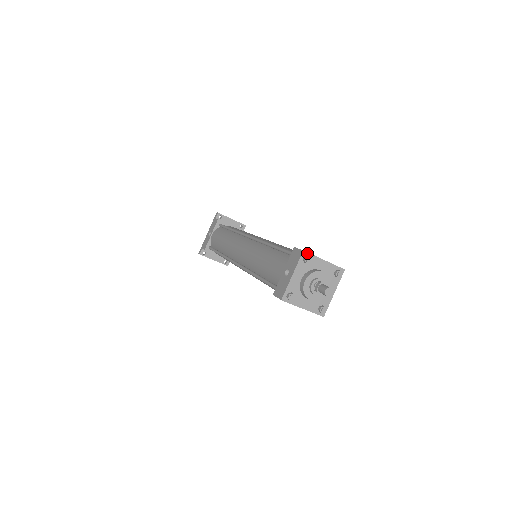
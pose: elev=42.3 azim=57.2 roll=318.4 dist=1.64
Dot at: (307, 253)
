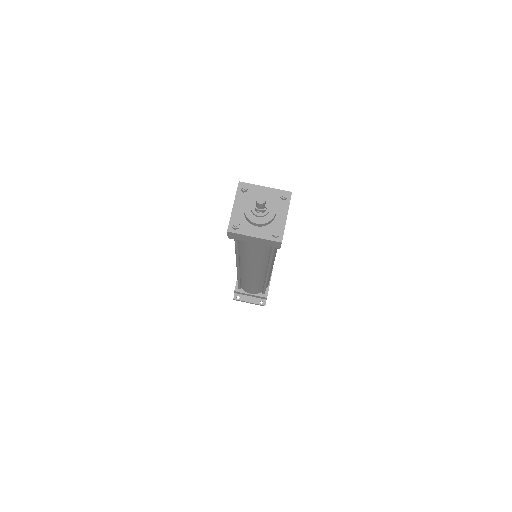
Dot at: (244, 183)
